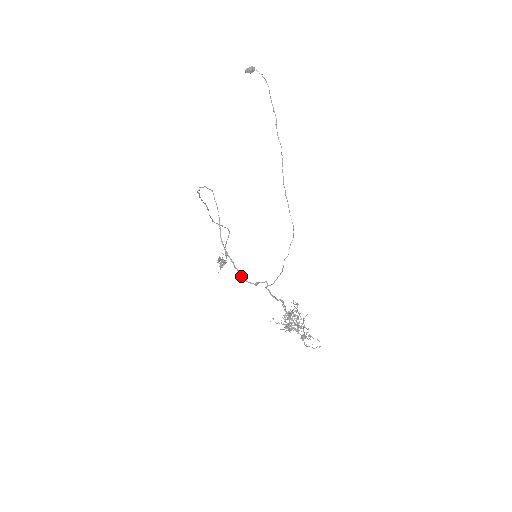
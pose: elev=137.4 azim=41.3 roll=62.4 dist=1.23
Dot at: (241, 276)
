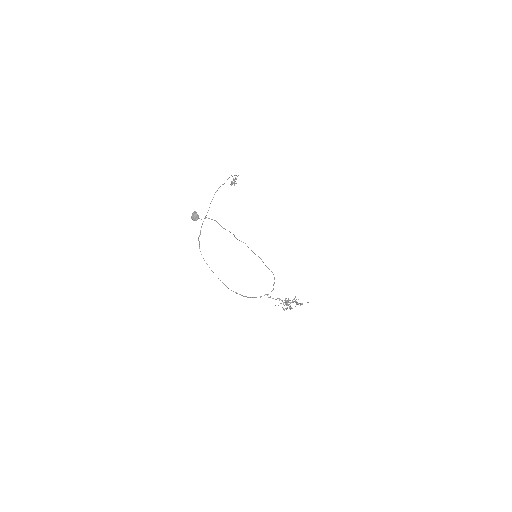
Dot at: (250, 297)
